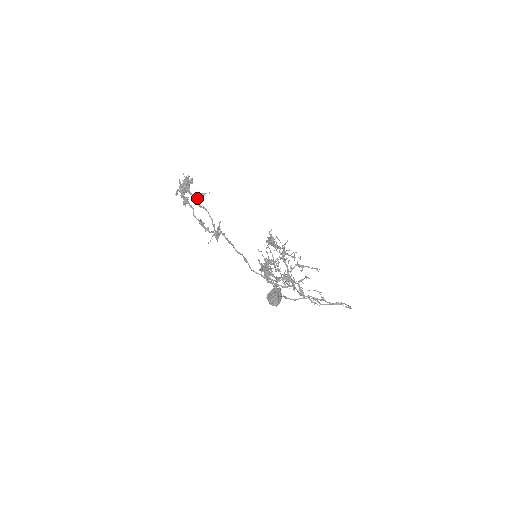
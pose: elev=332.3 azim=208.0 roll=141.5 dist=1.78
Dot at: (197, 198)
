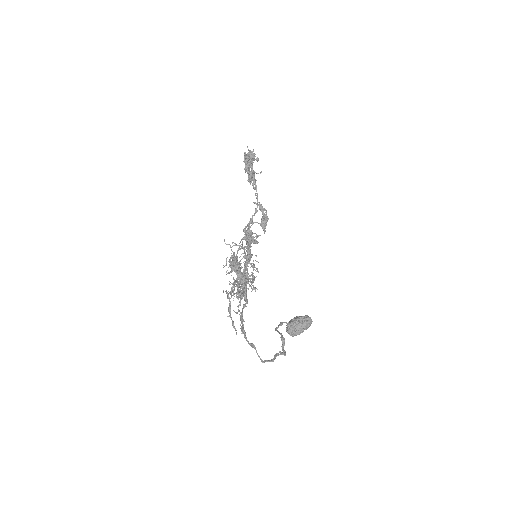
Dot at: (248, 175)
